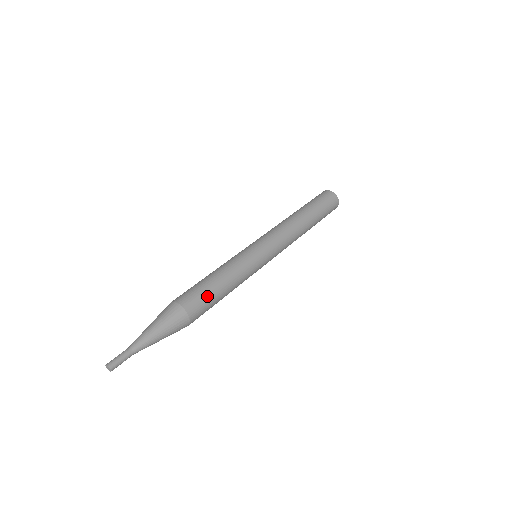
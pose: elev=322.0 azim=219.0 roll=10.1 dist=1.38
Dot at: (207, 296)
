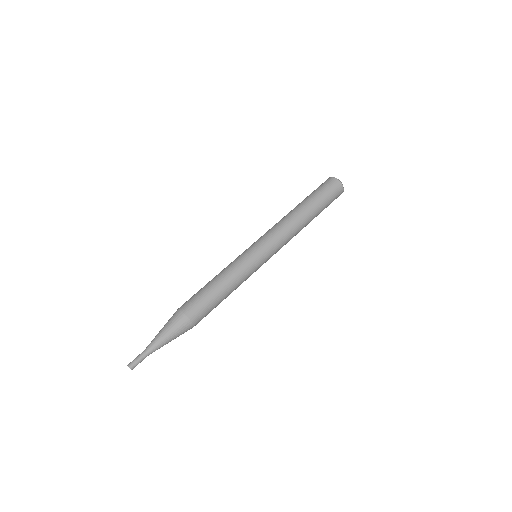
Dot at: (211, 309)
